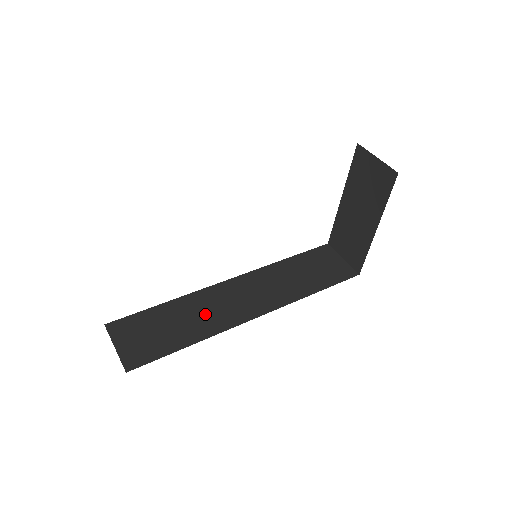
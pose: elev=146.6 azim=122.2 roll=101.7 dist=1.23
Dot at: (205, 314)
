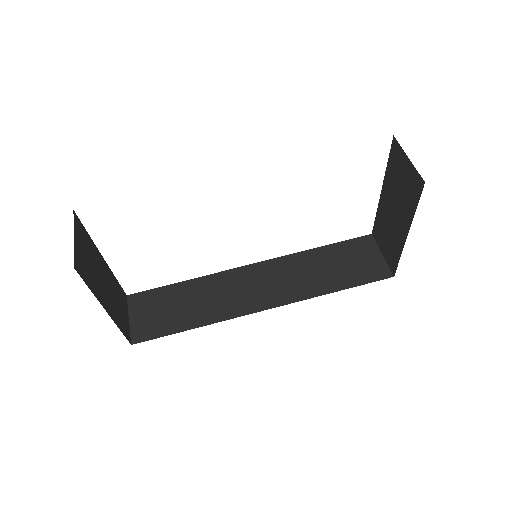
Dot at: (216, 299)
